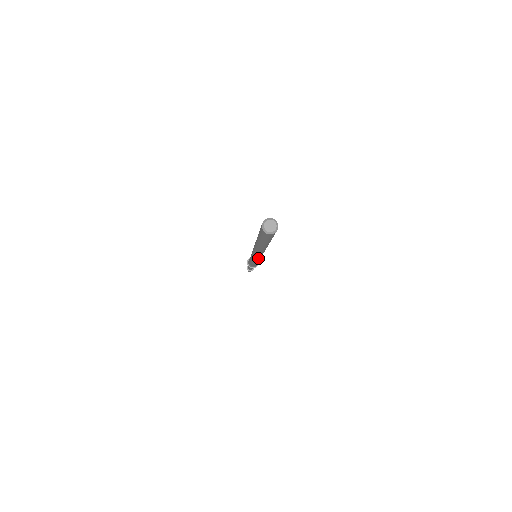
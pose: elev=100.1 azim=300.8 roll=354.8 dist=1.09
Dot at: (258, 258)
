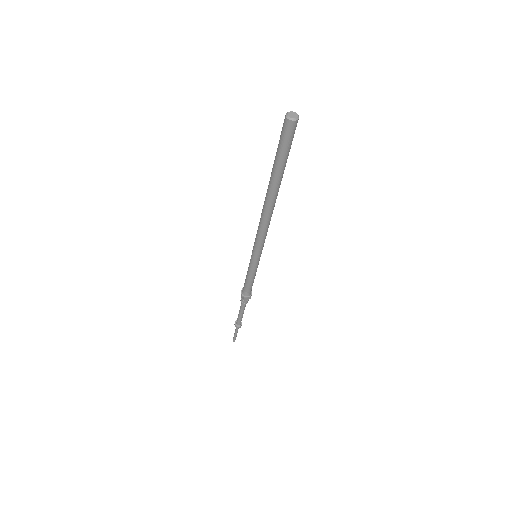
Dot at: (260, 246)
